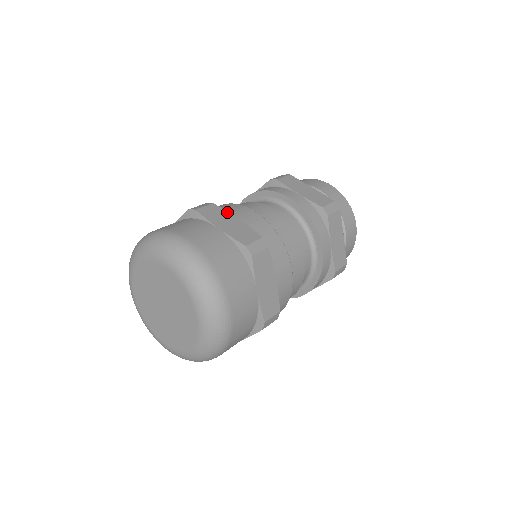
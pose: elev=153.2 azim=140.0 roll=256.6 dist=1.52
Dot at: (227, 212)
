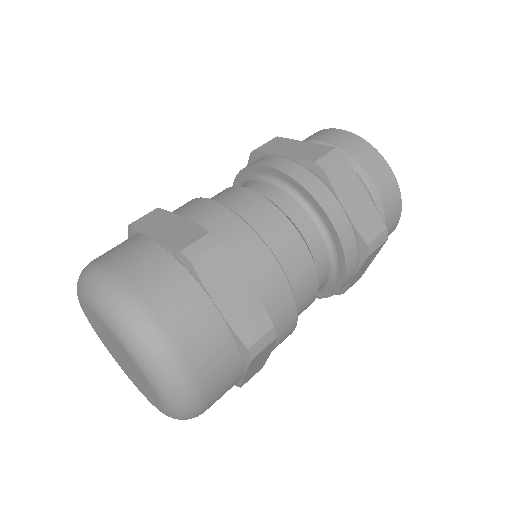
Dot at: (171, 213)
